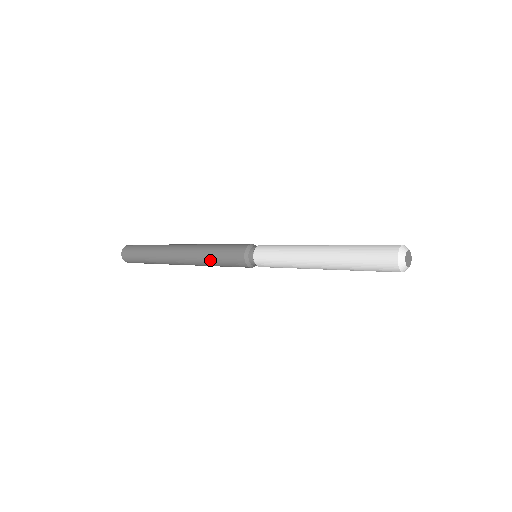
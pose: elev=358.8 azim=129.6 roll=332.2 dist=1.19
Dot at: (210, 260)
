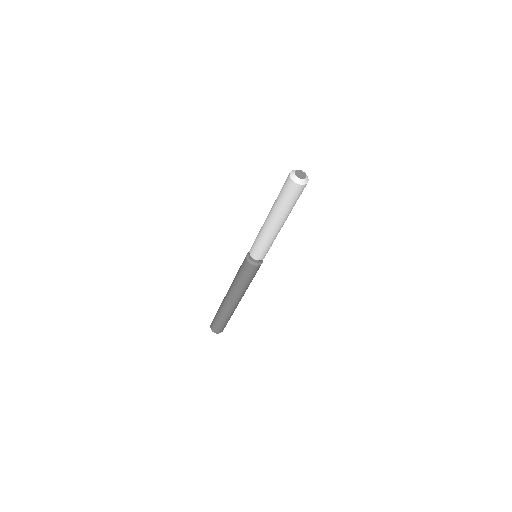
Dot at: occluded
